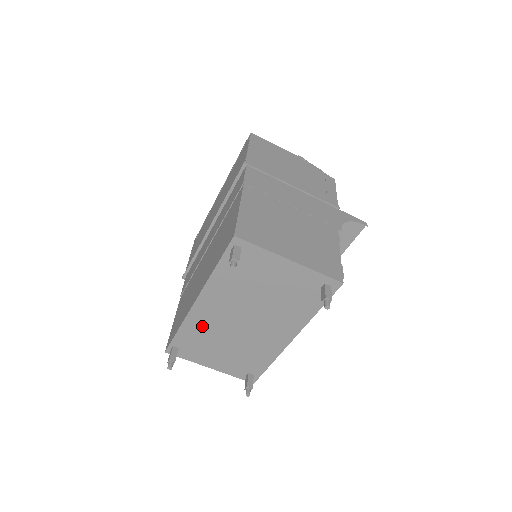
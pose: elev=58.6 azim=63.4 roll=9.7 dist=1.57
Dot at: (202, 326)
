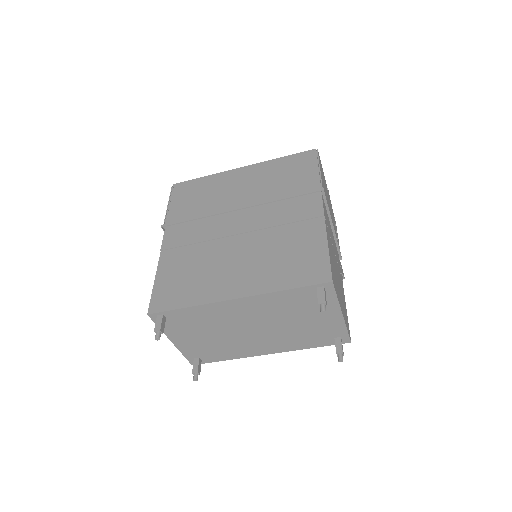
Dot at: (213, 315)
